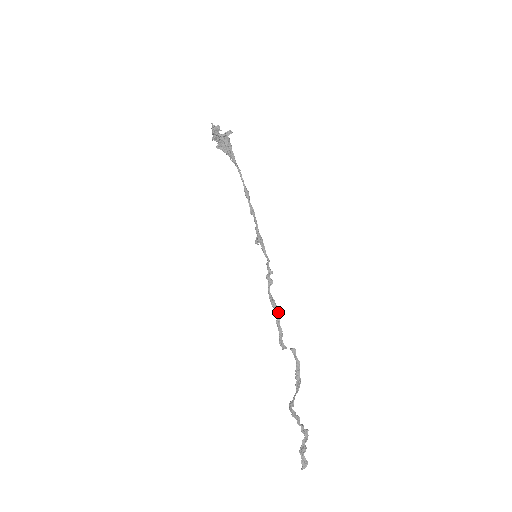
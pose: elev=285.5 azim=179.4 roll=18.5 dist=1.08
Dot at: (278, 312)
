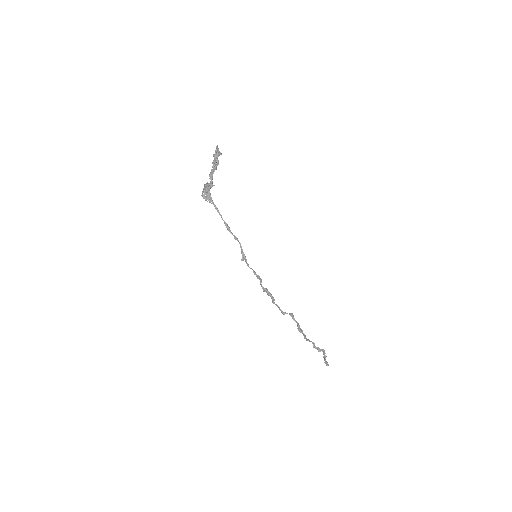
Dot at: (271, 297)
